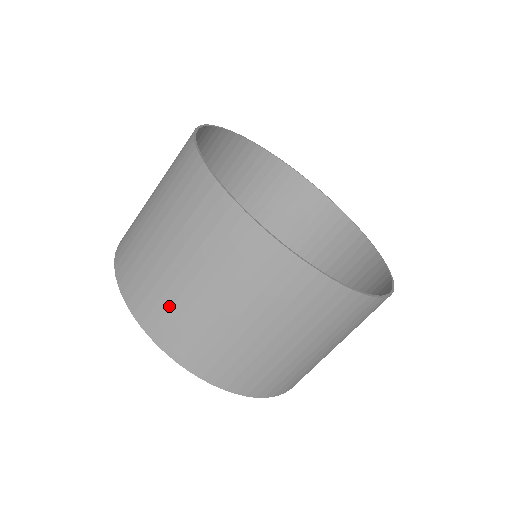
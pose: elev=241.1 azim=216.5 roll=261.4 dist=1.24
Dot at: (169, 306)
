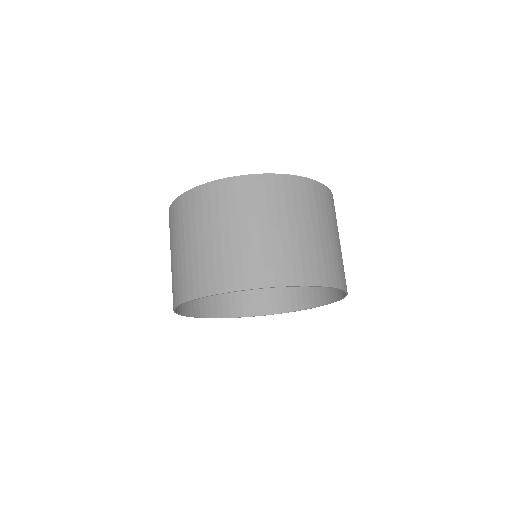
Dot at: (291, 256)
